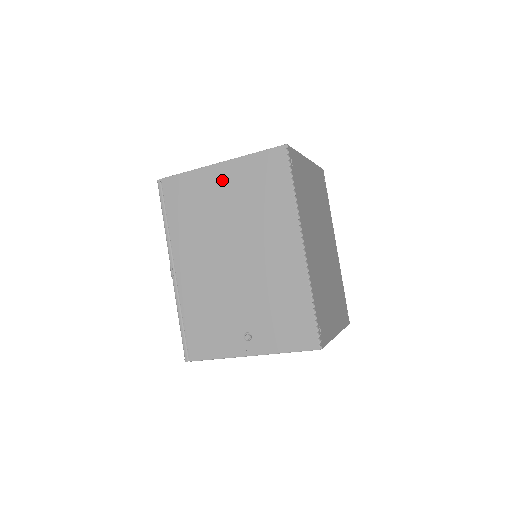
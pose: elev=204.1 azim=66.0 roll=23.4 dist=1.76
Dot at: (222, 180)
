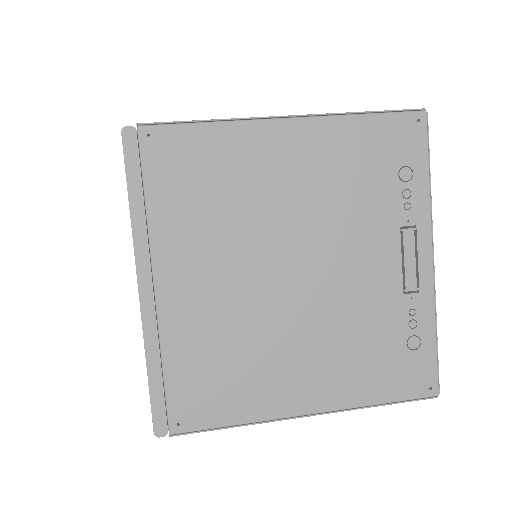
Dot at: occluded
